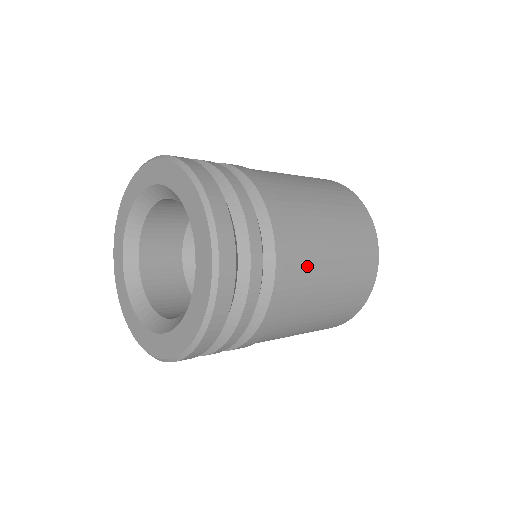
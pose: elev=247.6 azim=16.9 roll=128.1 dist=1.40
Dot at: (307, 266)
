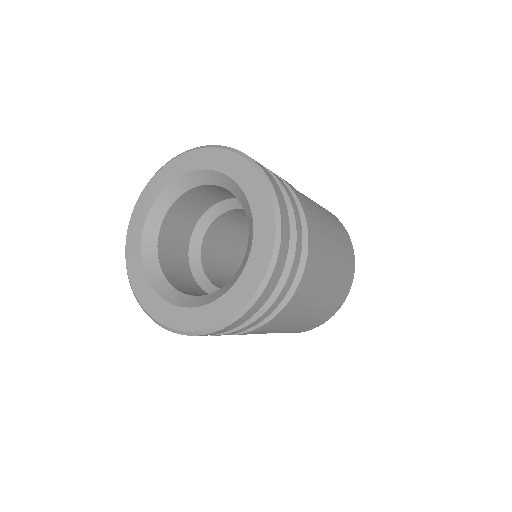
Dot at: (276, 327)
